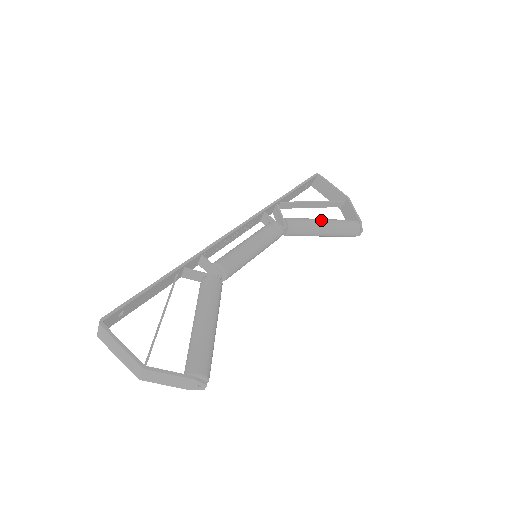
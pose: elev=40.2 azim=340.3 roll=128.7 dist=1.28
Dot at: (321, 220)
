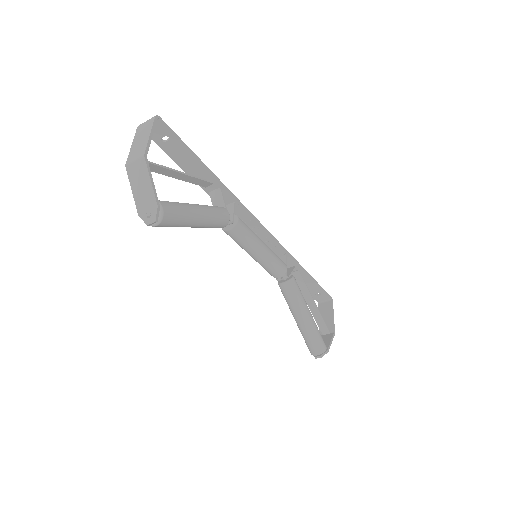
Dot at: occluded
